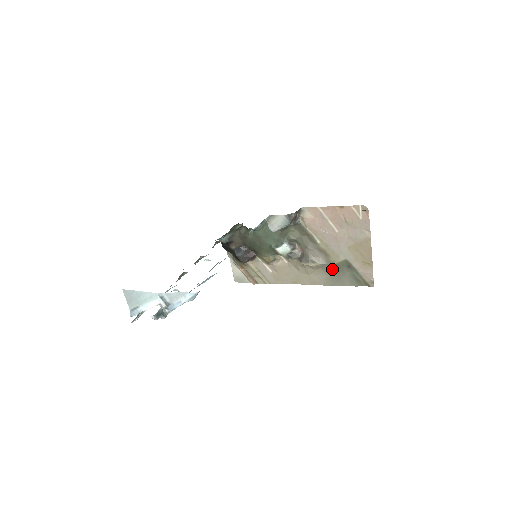
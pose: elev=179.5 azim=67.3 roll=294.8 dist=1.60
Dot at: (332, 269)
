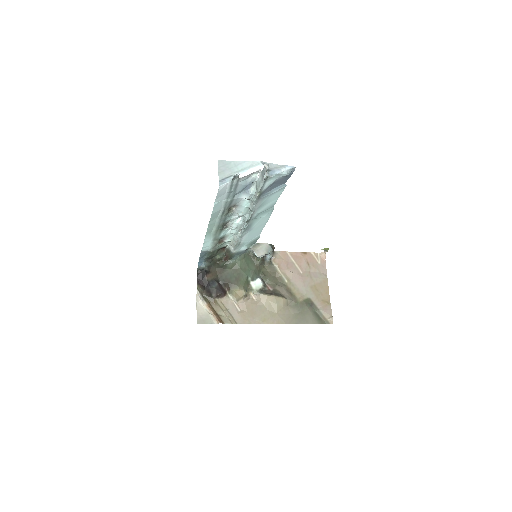
Dot at: (297, 307)
